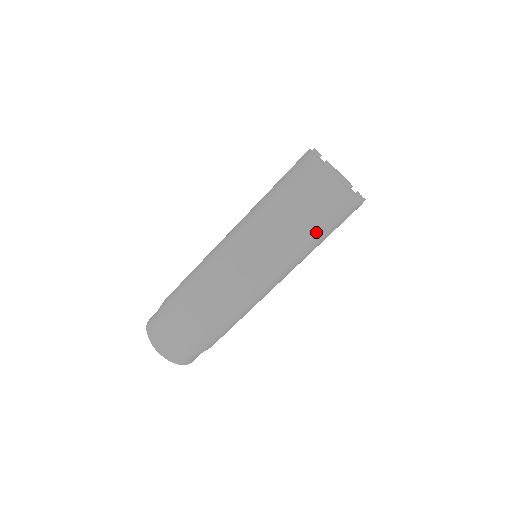
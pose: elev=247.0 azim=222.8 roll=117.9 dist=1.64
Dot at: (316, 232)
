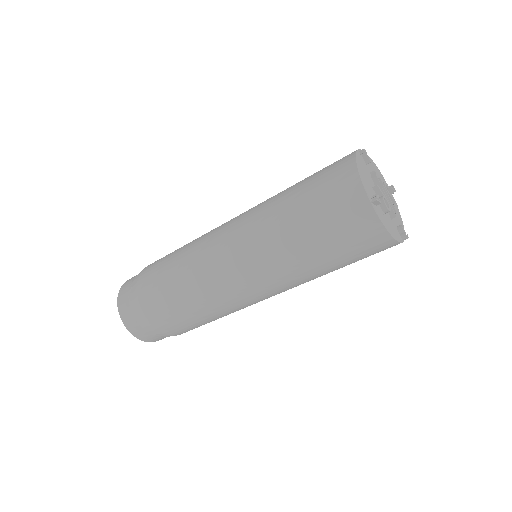
Dot at: (332, 264)
